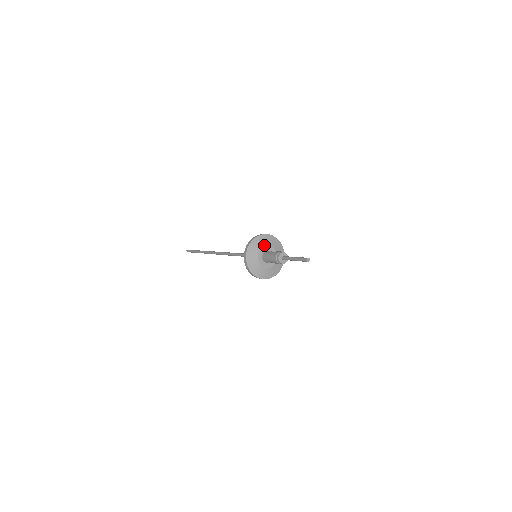
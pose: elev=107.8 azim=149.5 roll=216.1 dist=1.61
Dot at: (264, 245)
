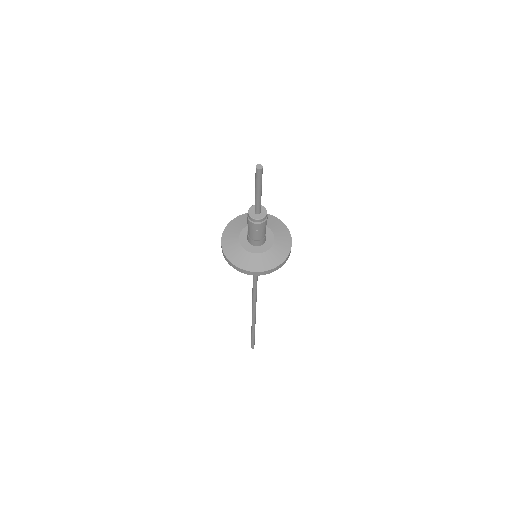
Dot at: (266, 225)
